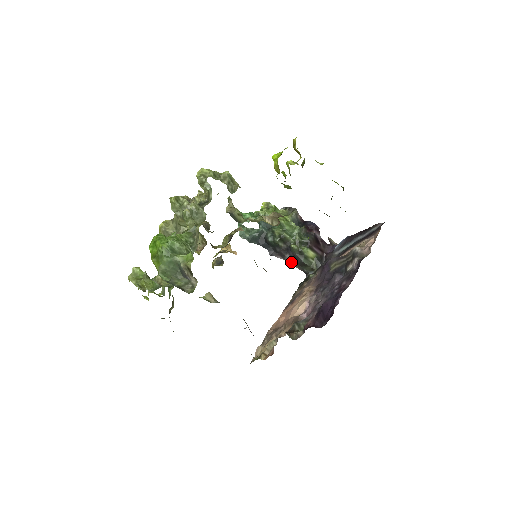
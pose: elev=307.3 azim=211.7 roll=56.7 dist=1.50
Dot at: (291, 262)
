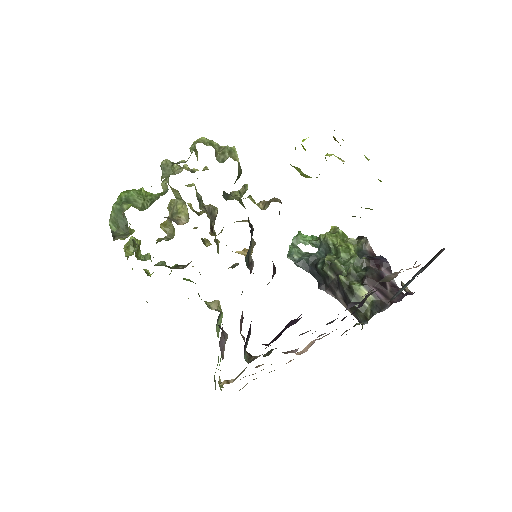
Dot at: (344, 303)
